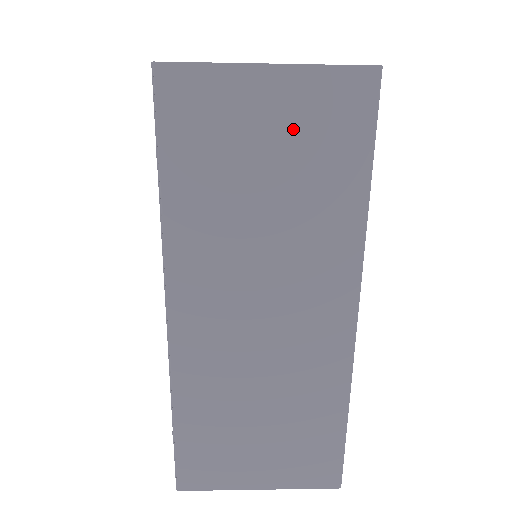
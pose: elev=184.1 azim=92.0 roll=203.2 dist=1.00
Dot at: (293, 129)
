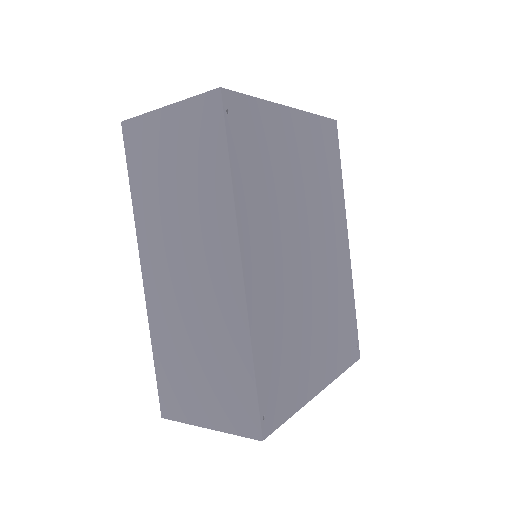
Dot at: (183, 141)
